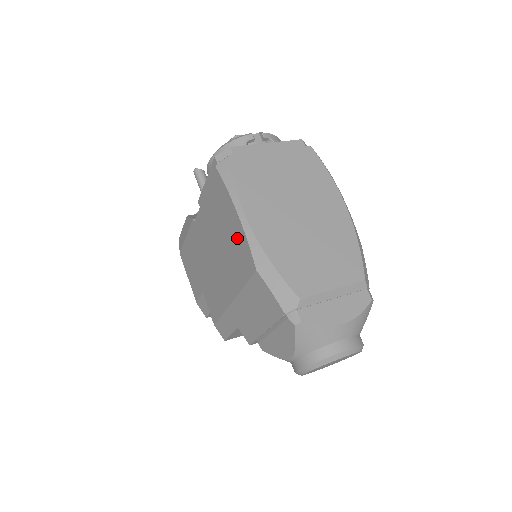
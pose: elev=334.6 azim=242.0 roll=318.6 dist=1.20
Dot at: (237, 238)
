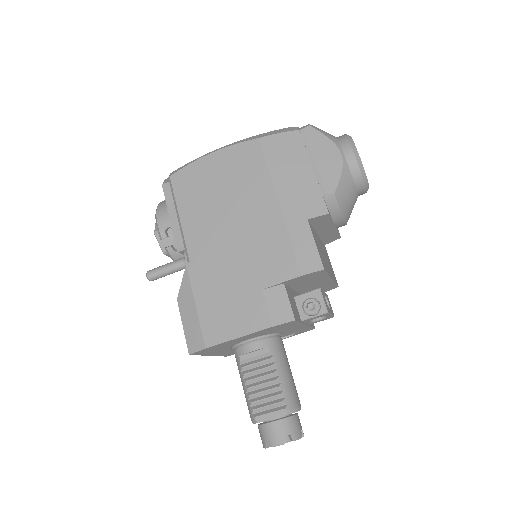
Dot at: (228, 162)
